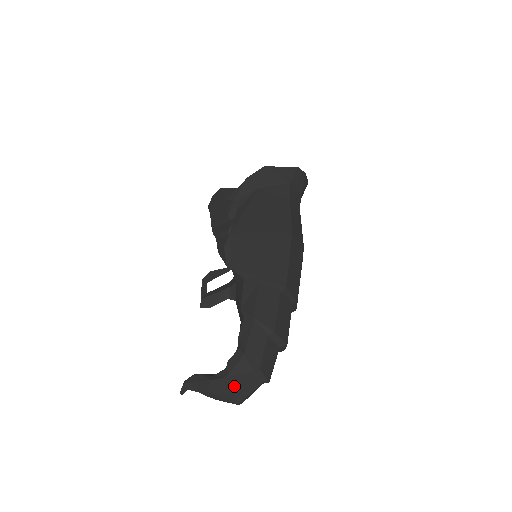
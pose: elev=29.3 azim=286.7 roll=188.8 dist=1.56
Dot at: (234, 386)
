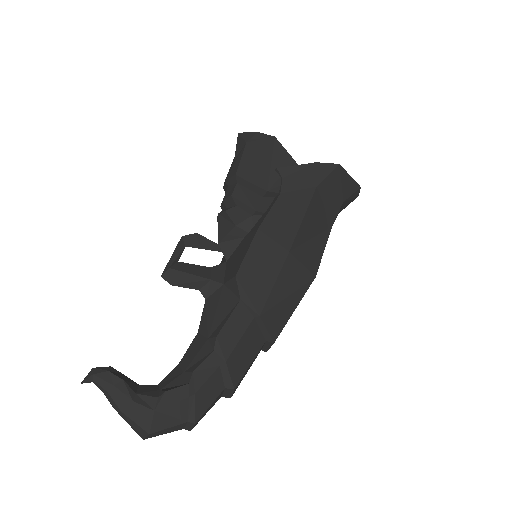
Dot at: (156, 426)
